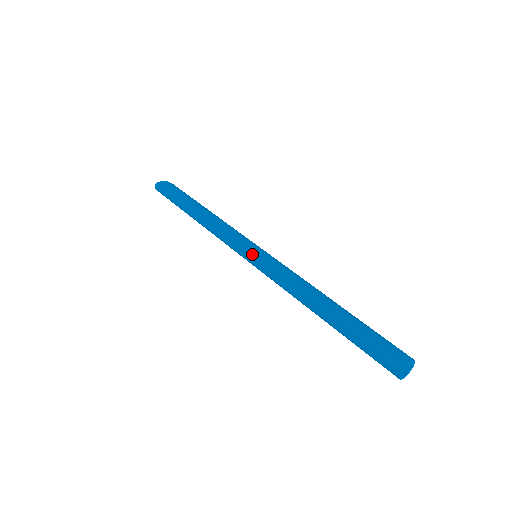
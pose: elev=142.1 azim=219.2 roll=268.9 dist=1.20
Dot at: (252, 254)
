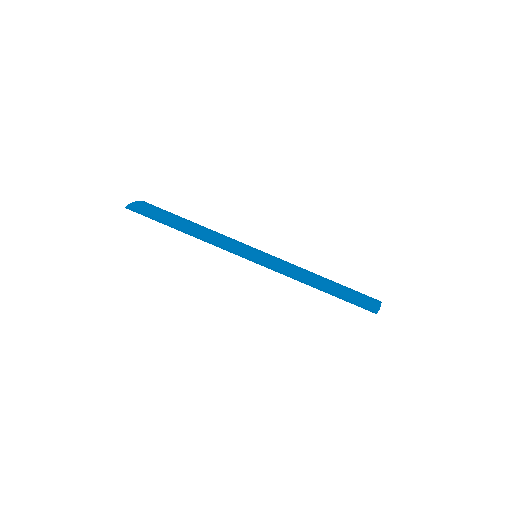
Dot at: (256, 259)
